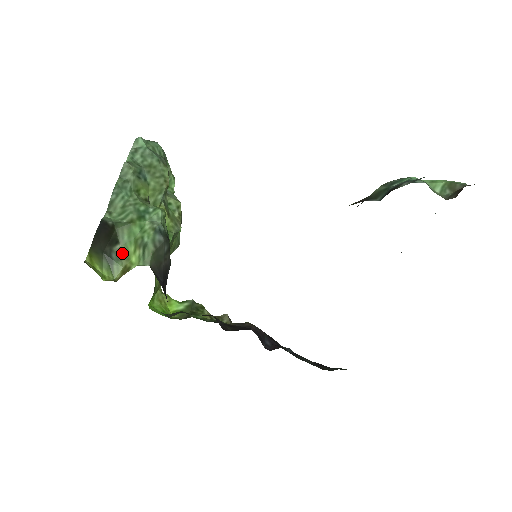
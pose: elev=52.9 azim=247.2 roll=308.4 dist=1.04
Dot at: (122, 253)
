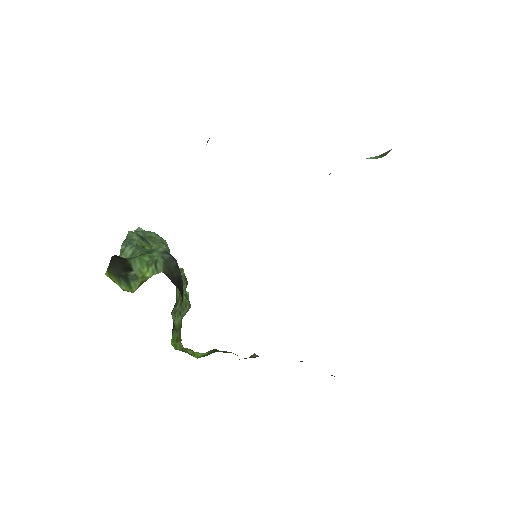
Dot at: (137, 276)
